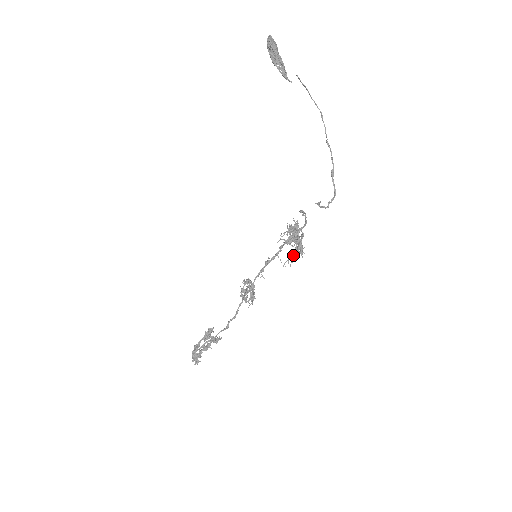
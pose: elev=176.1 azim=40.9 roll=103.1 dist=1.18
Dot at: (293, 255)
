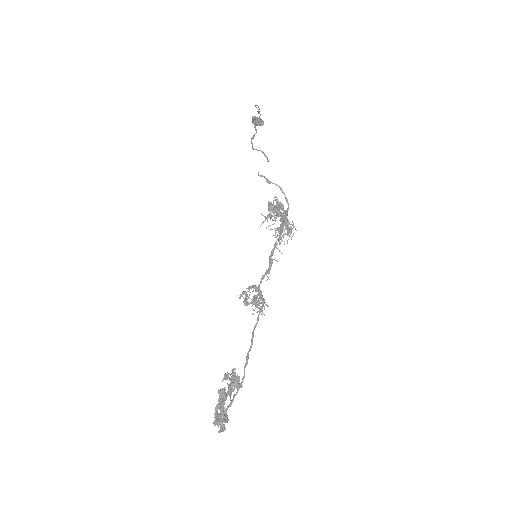
Dot at: (278, 229)
